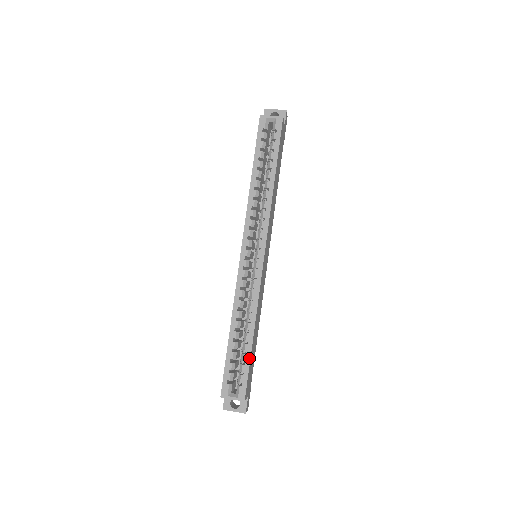
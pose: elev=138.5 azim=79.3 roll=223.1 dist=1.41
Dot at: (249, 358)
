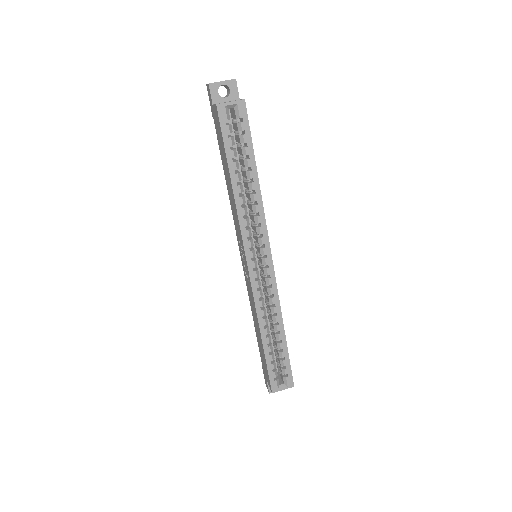
Dot at: (287, 353)
